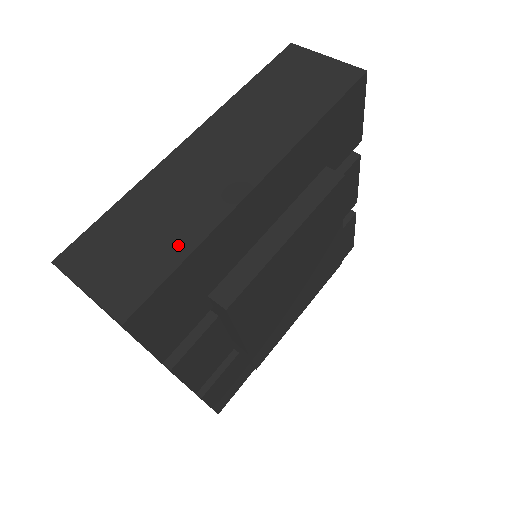
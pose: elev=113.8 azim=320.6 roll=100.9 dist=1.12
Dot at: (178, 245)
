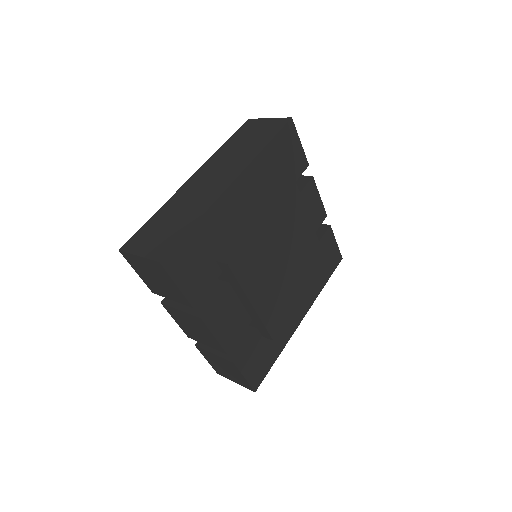
Dot at: (188, 221)
